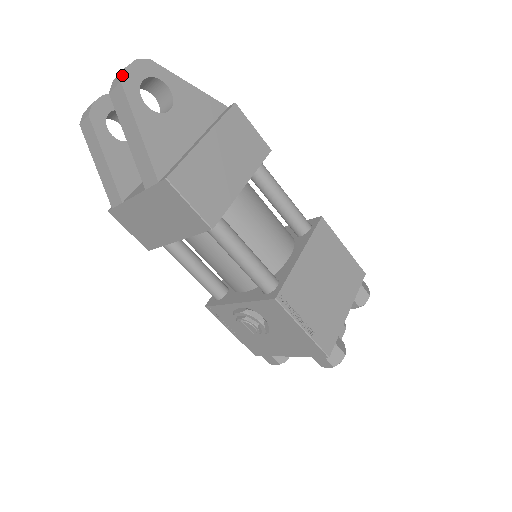
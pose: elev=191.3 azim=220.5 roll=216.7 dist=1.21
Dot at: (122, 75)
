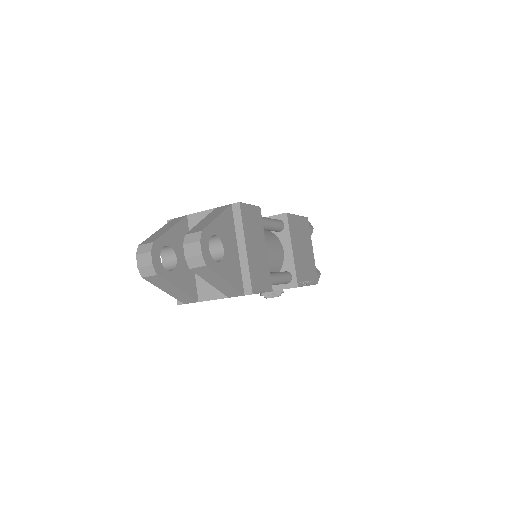
Dot at: (204, 261)
